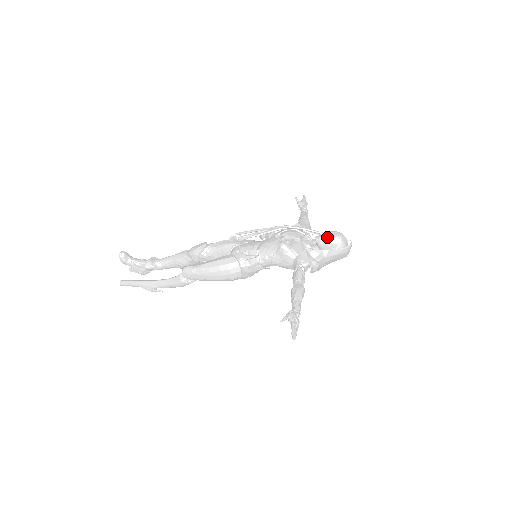
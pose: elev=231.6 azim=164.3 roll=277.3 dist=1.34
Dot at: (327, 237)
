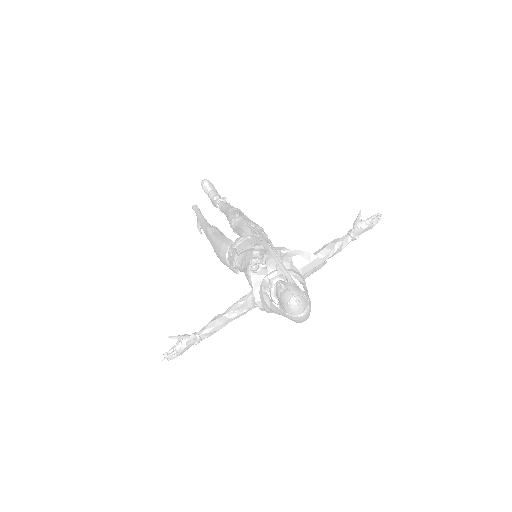
Dot at: (282, 289)
